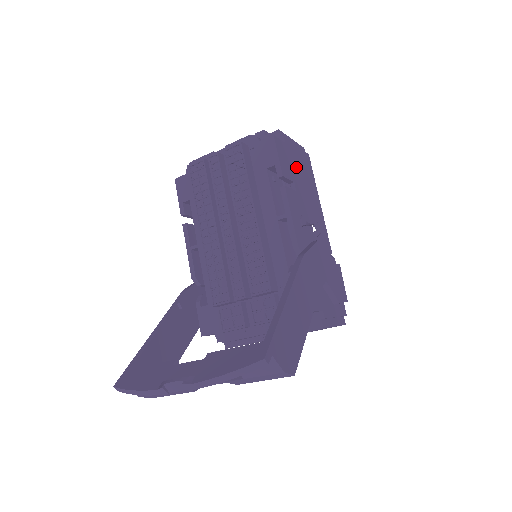
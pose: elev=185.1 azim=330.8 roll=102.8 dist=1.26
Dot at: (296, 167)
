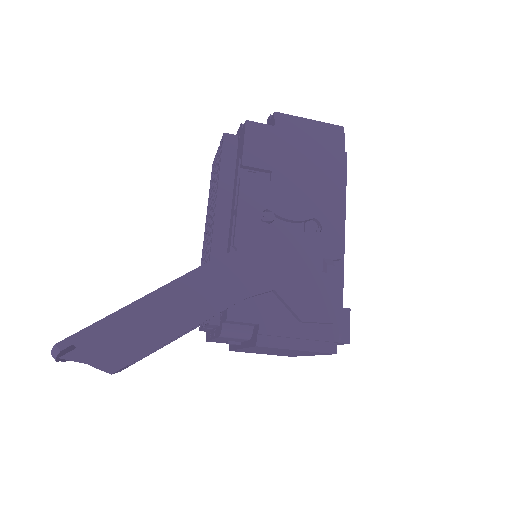
Dot at: (291, 152)
